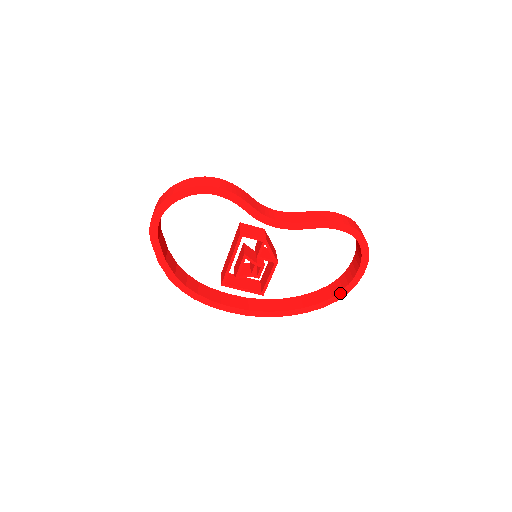
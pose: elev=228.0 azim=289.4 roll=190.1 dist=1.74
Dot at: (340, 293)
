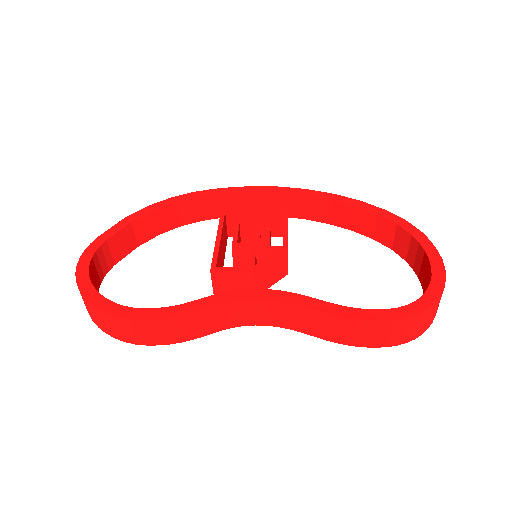
Dot at: (403, 256)
